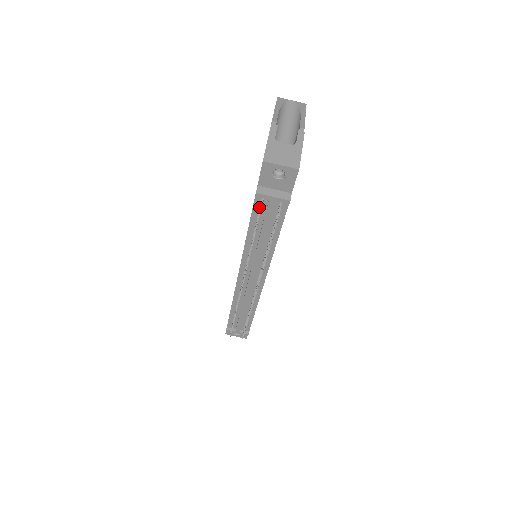
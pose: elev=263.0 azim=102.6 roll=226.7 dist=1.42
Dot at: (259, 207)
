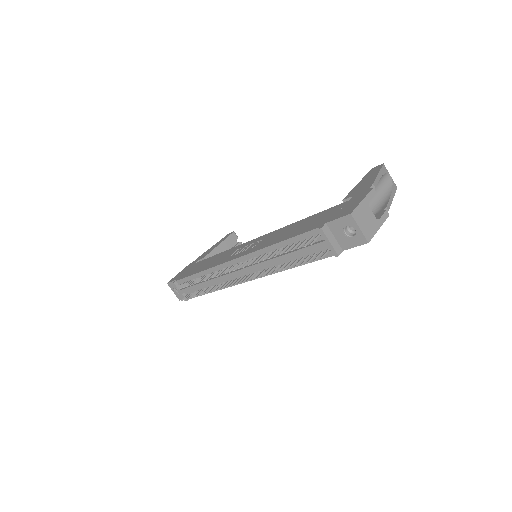
Dot at: (309, 237)
